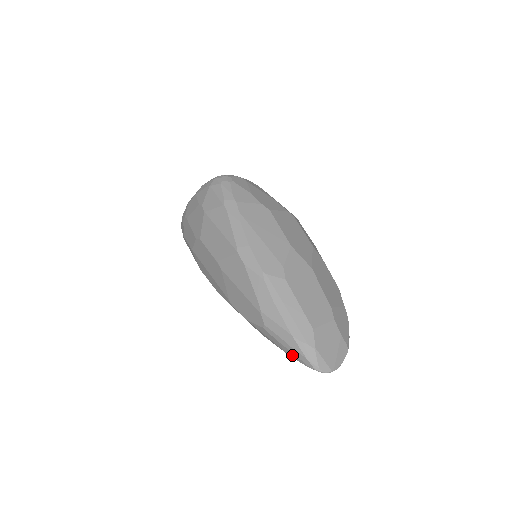
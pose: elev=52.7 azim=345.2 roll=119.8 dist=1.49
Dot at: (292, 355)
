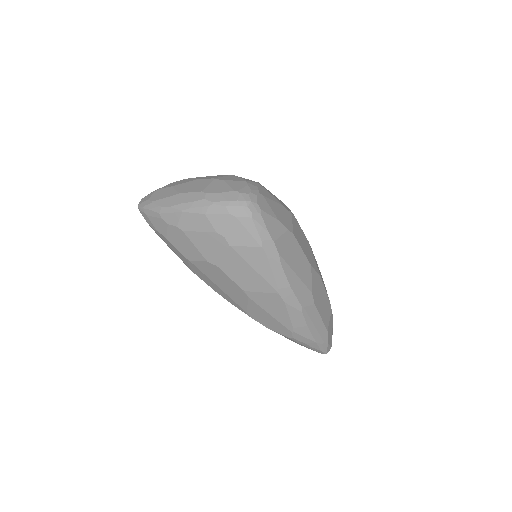
Dot at: (307, 347)
